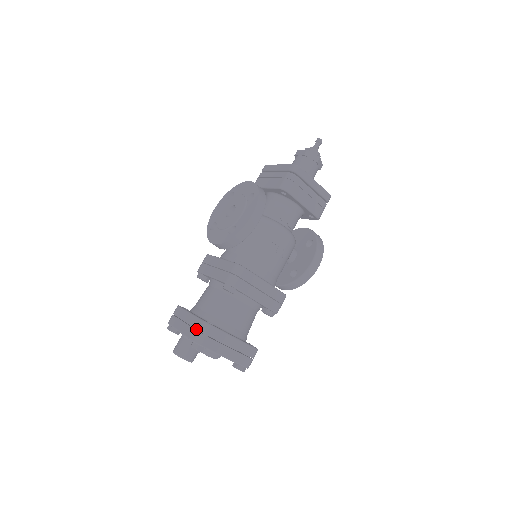
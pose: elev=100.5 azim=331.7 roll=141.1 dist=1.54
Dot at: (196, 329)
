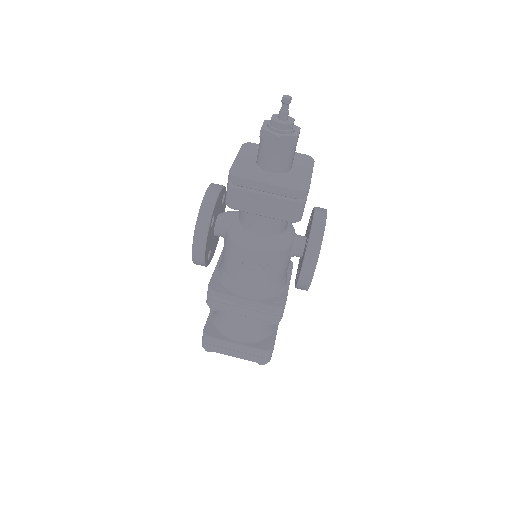
Dot at: occluded
